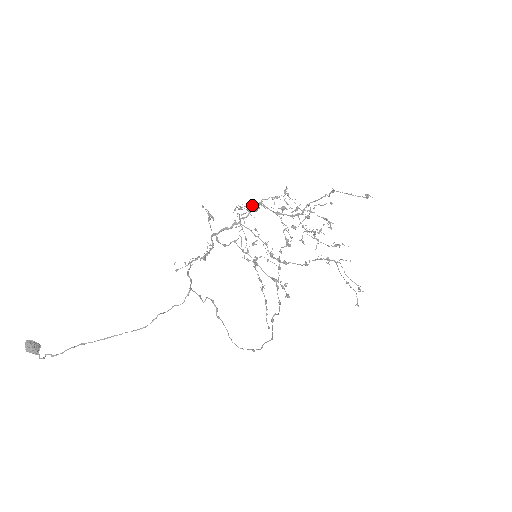
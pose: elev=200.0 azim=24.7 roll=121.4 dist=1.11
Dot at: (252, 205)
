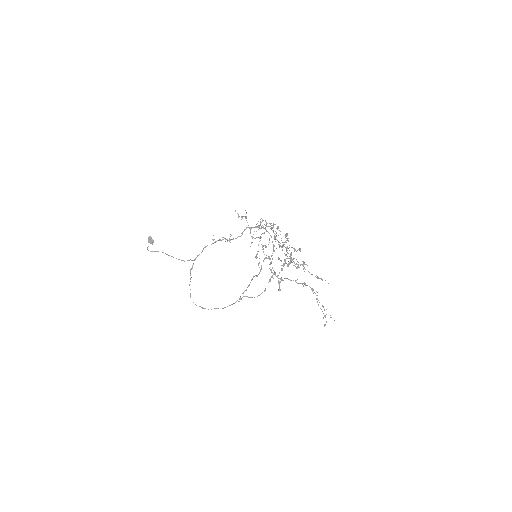
Dot at: occluded
